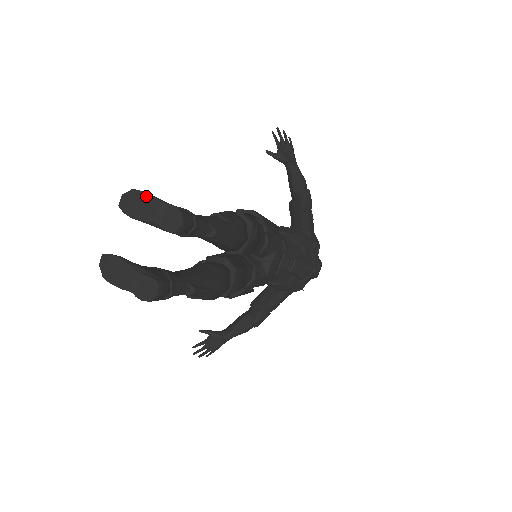
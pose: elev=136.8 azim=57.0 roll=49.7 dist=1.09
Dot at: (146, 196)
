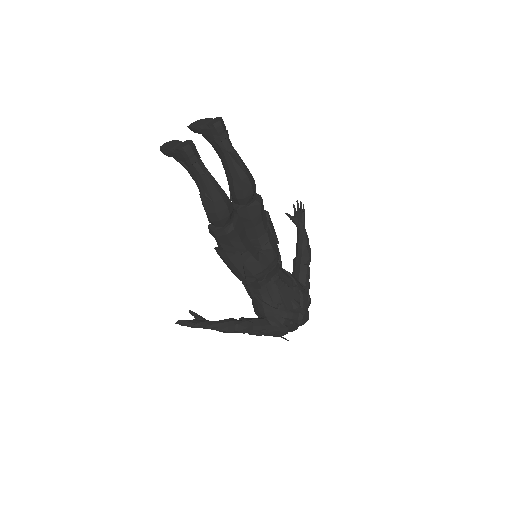
Dot at: (205, 119)
